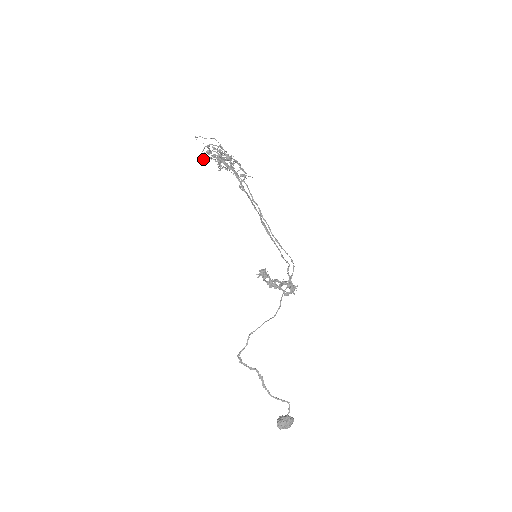
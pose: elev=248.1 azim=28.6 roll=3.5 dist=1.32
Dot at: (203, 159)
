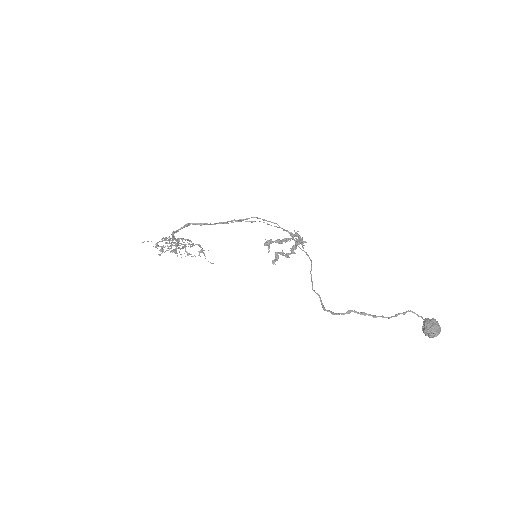
Dot at: occluded
